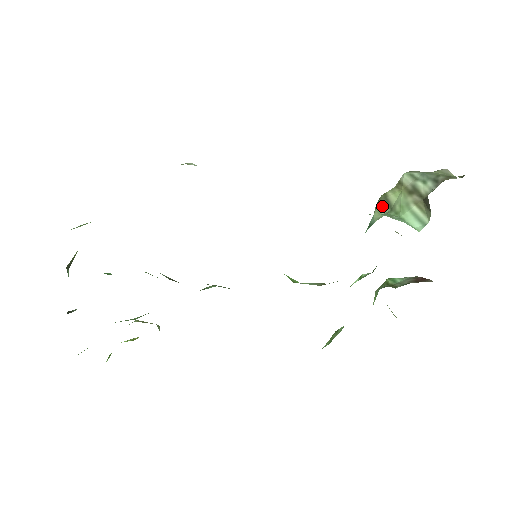
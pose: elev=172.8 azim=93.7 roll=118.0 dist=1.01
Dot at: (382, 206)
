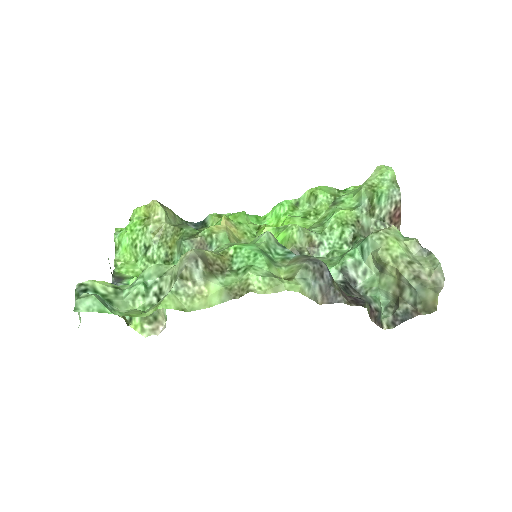
Dot at: (377, 266)
